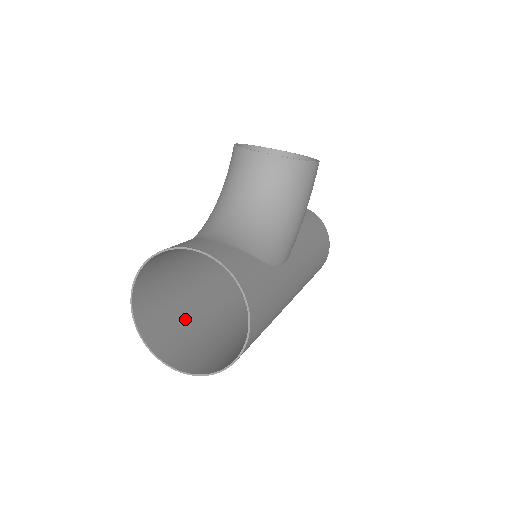
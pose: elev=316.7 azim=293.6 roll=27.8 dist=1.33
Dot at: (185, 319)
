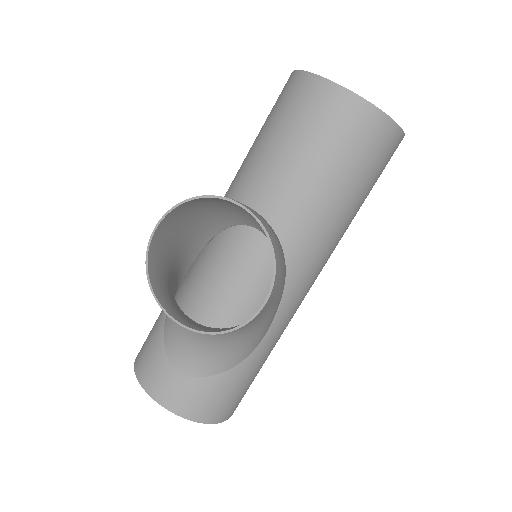
Dot at: (206, 303)
